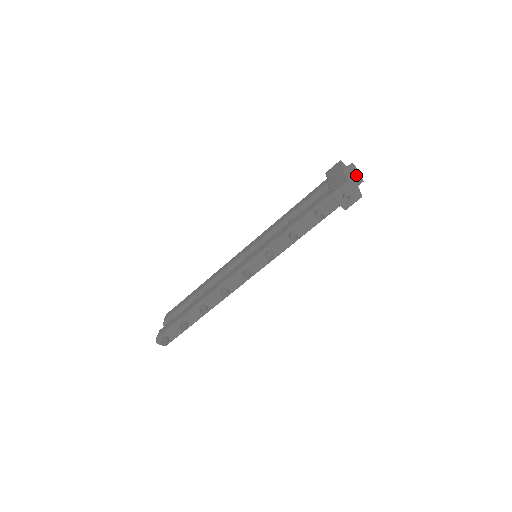
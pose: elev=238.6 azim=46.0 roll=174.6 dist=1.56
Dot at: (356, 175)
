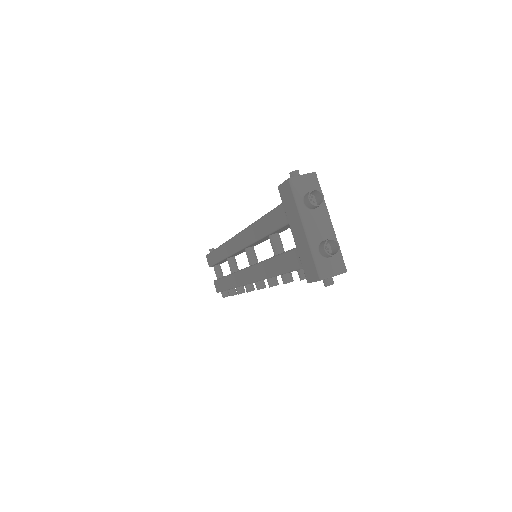
Dot at: (326, 255)
